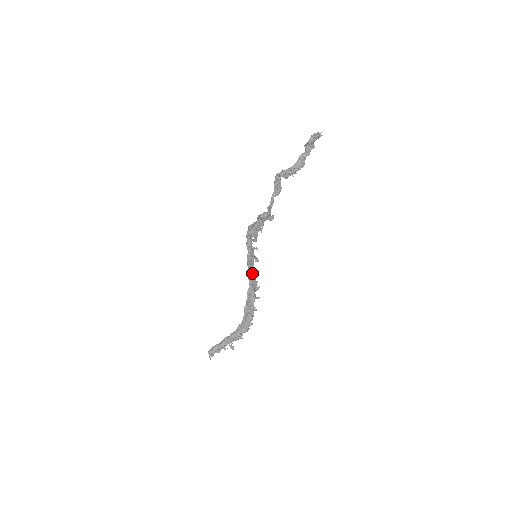
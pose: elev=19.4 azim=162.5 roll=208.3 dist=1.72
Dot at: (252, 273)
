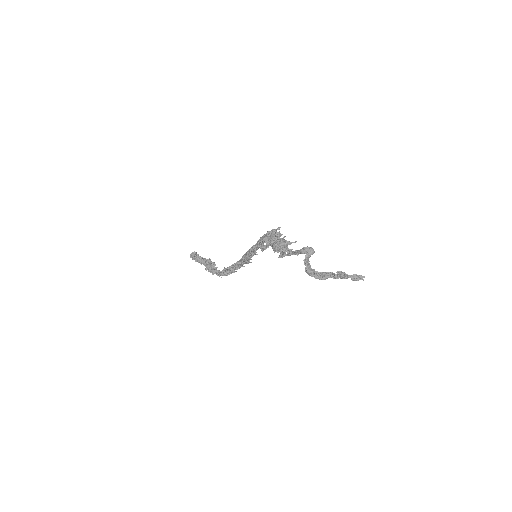
Dot at: (249, 255)
